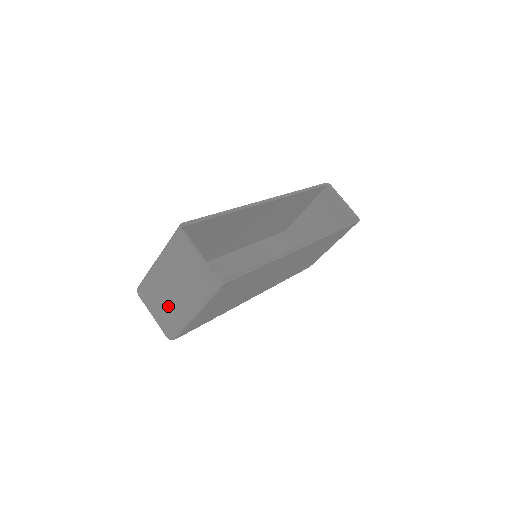
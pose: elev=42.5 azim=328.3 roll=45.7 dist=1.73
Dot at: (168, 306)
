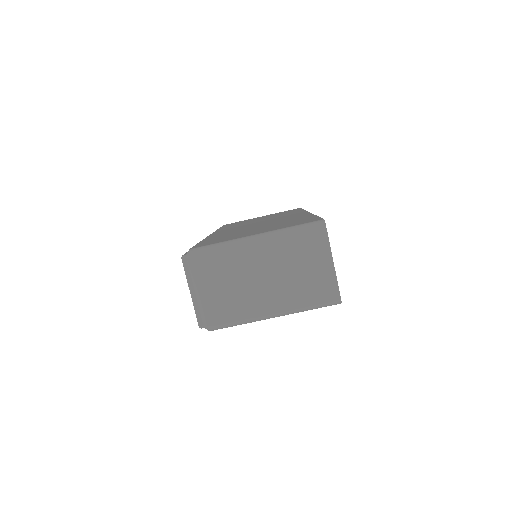
Dot at: (238, 294)
